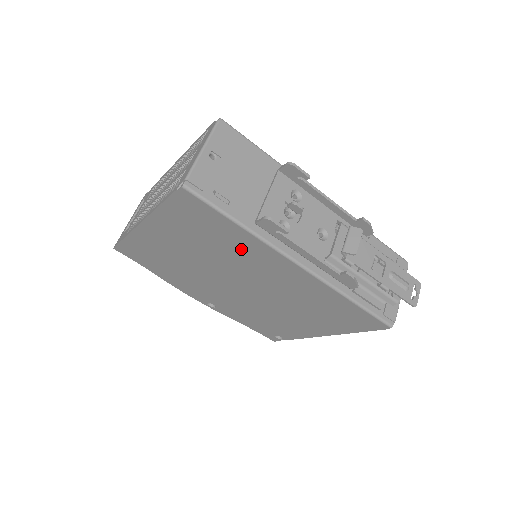
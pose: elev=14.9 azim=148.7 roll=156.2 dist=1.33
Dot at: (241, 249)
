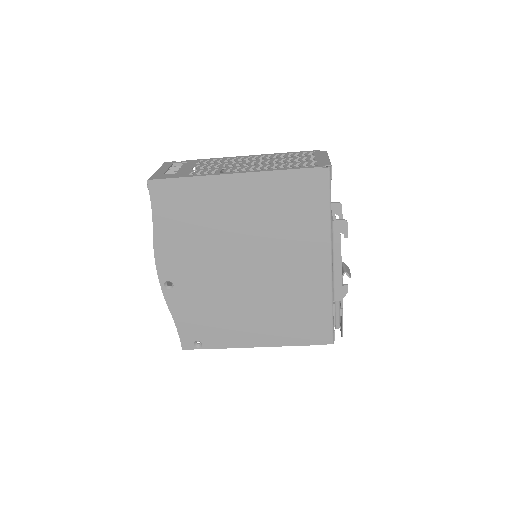
Dot at: (302, 234)
